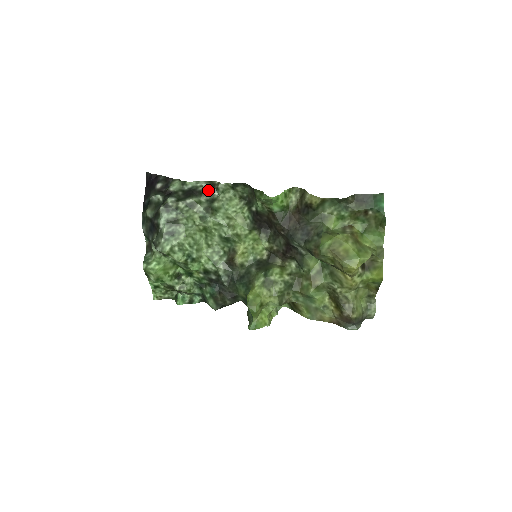
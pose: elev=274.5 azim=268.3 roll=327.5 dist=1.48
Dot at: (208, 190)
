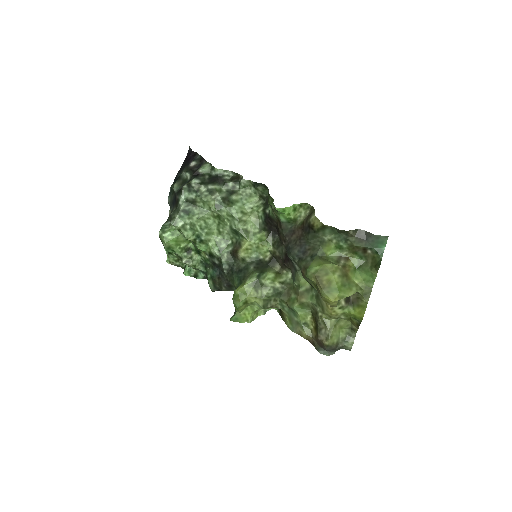
Dot at: (232, 181)
